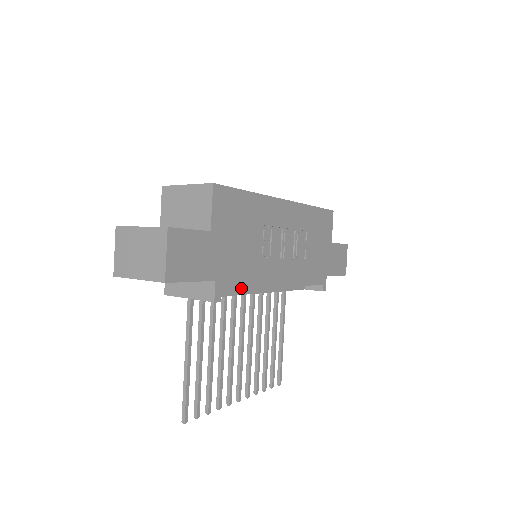
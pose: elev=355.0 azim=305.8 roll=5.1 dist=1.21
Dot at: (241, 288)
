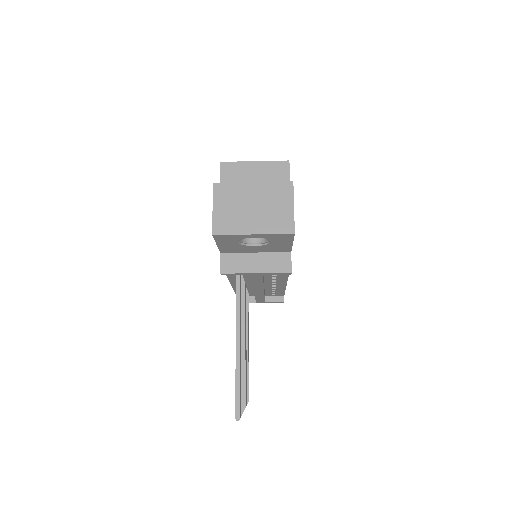
Dot at: occluded
